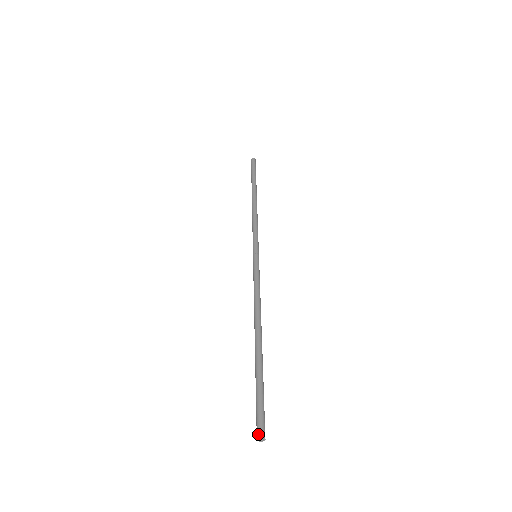
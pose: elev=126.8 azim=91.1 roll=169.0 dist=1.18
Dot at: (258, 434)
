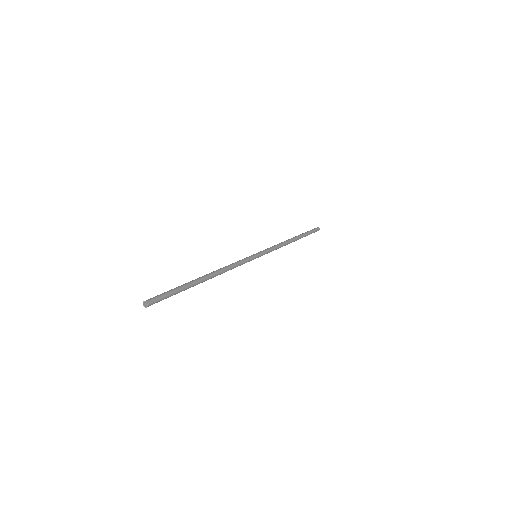
Dot at: (147, 300)
